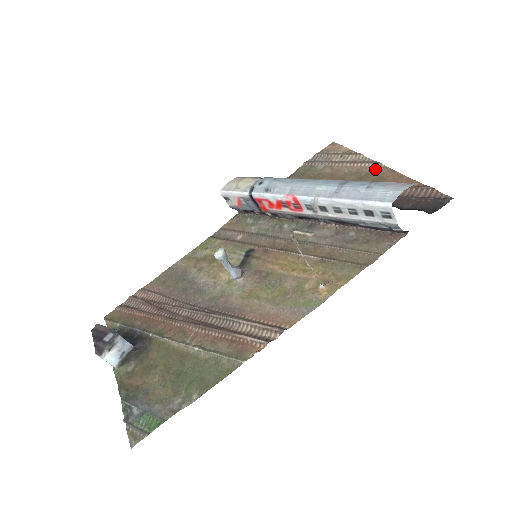
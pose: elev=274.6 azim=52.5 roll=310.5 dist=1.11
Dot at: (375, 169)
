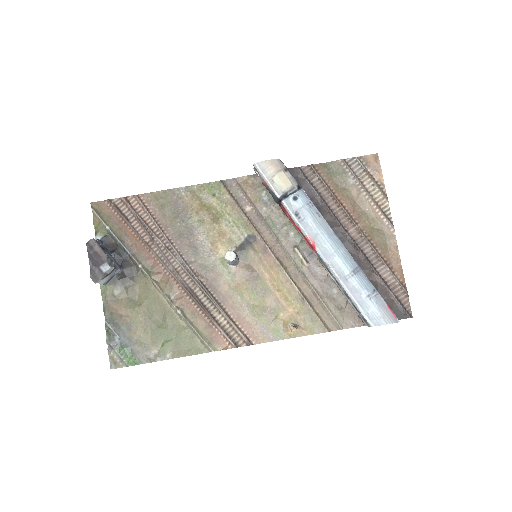
Dot at: (387, 231)
